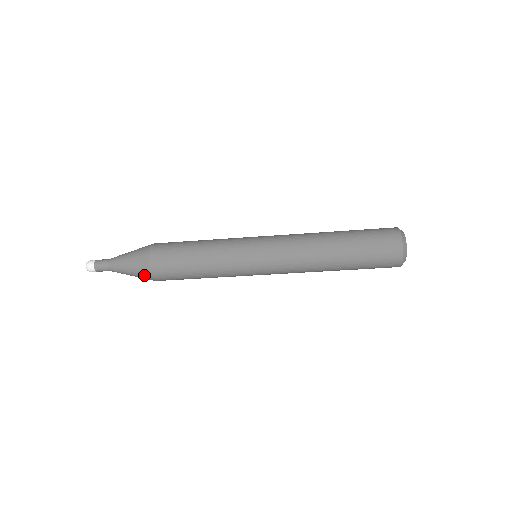
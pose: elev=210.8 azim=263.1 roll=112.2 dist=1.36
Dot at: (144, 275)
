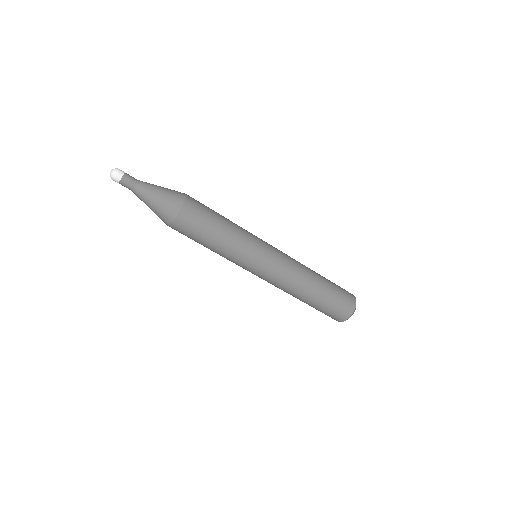
Dot at: (176, 197)
